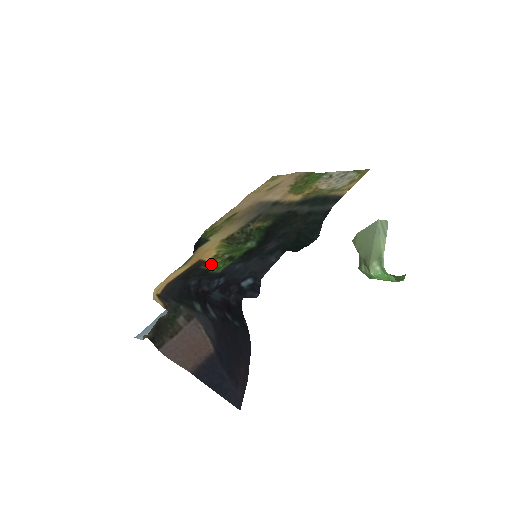
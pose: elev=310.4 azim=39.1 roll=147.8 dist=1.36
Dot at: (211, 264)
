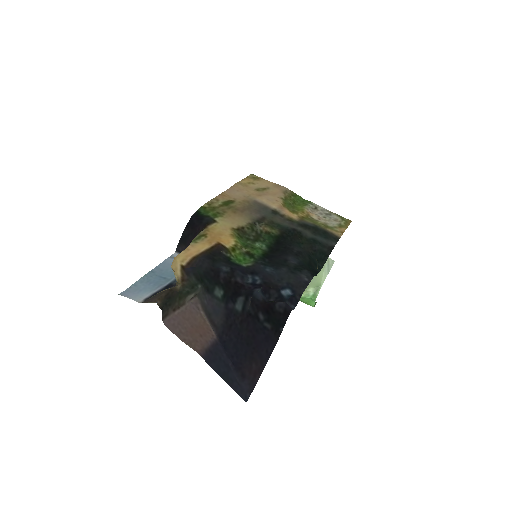
Dot at: (231, 252)
